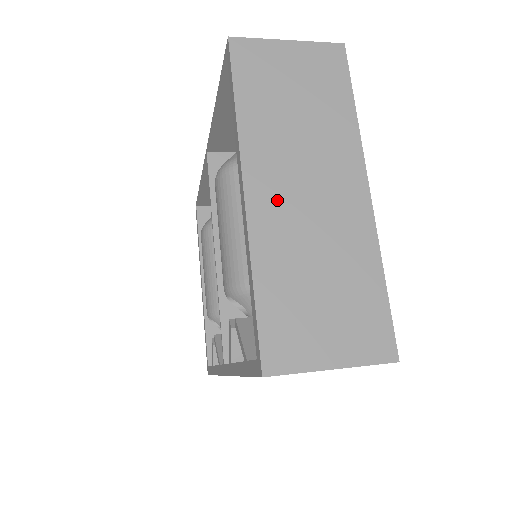
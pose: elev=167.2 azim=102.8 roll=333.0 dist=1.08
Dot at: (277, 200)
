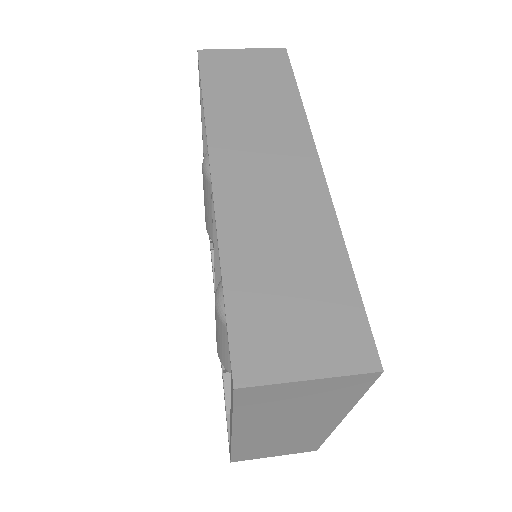
Dot at: (258, 435)
